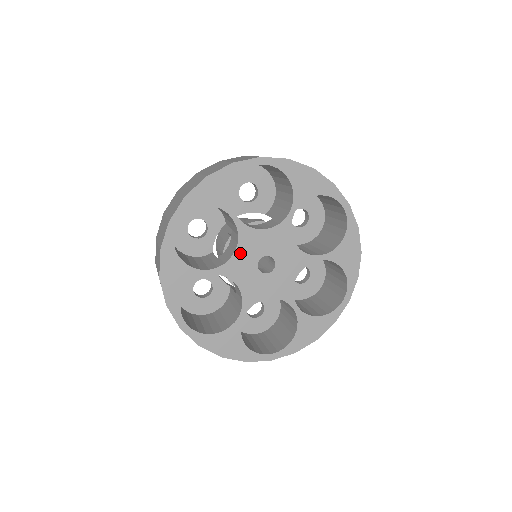
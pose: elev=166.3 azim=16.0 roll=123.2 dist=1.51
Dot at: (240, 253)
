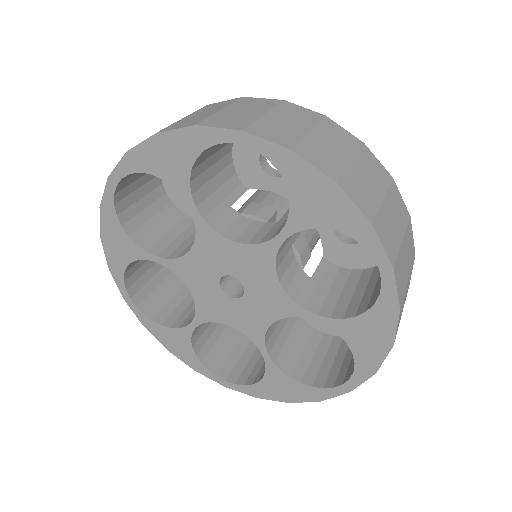
Dot at: (197, 291)
